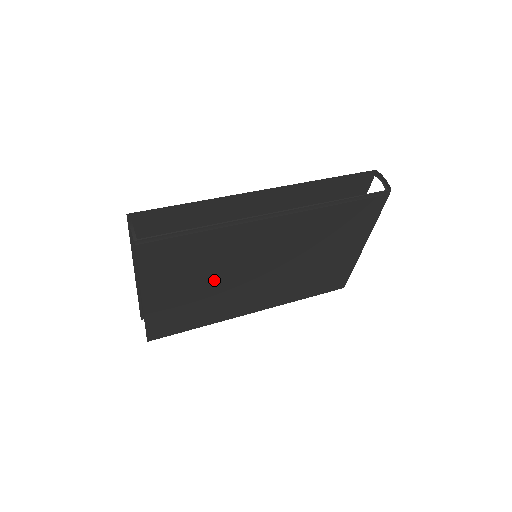
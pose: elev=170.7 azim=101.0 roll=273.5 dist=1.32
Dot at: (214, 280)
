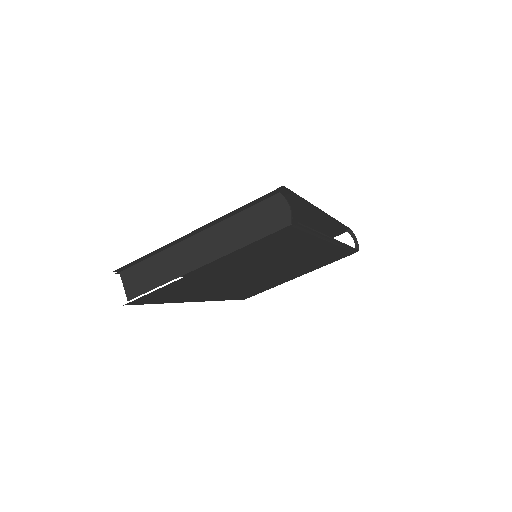
Dot at: (244, 270)
